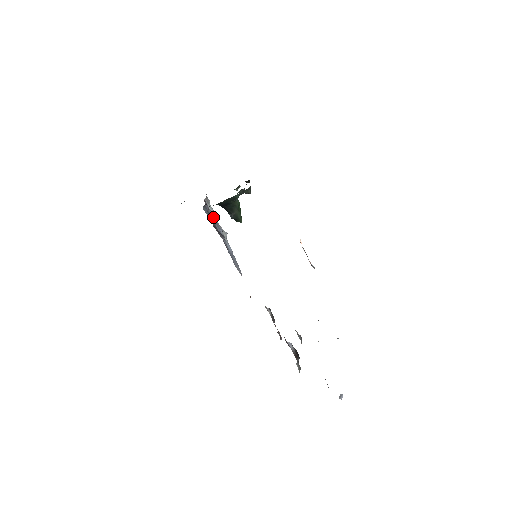
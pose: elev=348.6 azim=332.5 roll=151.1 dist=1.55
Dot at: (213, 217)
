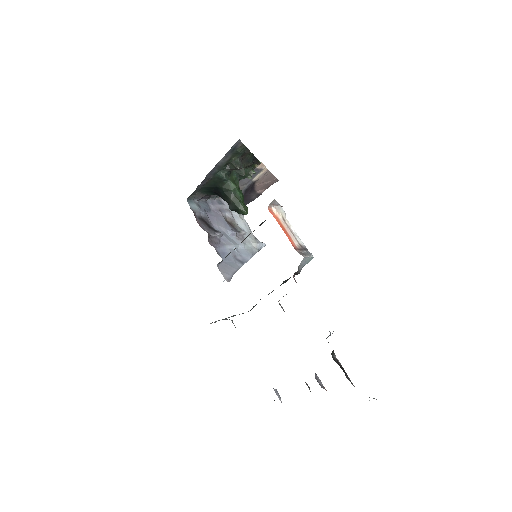
Dot at: (232, 219)
